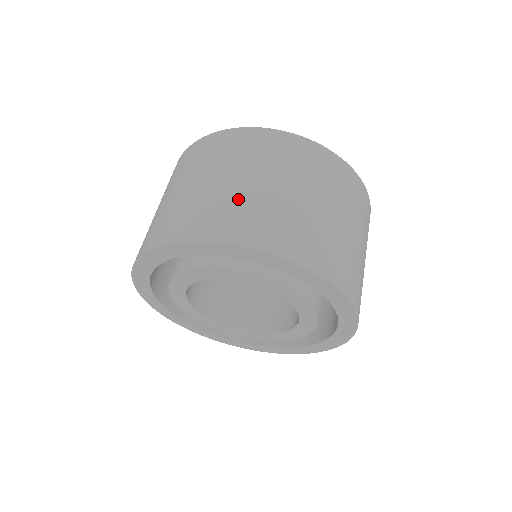
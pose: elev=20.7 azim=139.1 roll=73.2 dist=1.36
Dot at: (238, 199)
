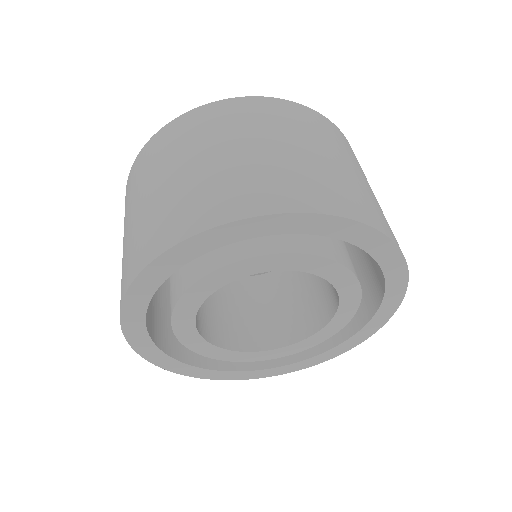
Dot at: (297, 166)
